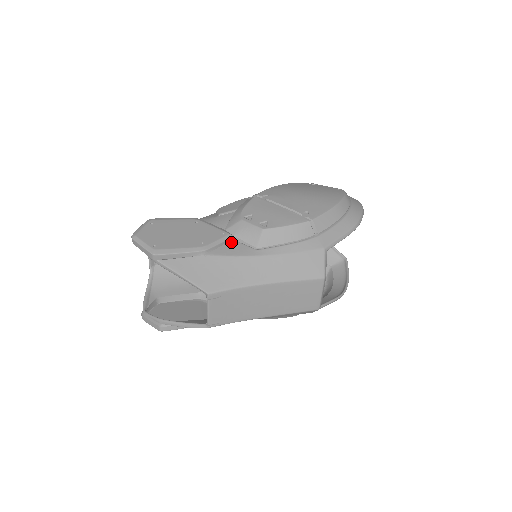
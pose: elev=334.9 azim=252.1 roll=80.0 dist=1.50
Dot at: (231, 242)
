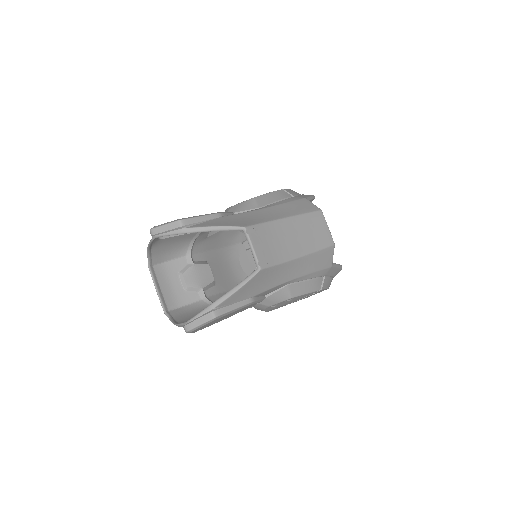
Dot at: occluded
